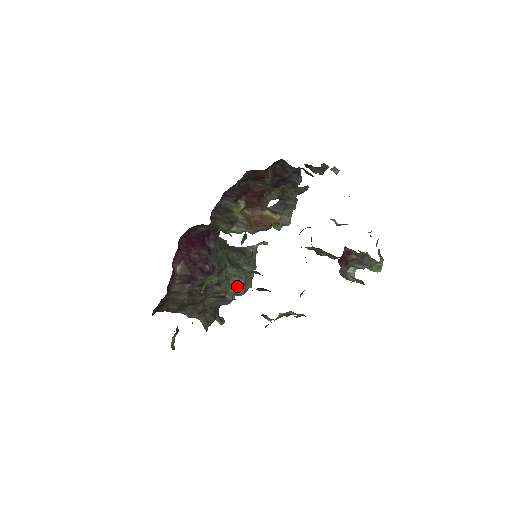
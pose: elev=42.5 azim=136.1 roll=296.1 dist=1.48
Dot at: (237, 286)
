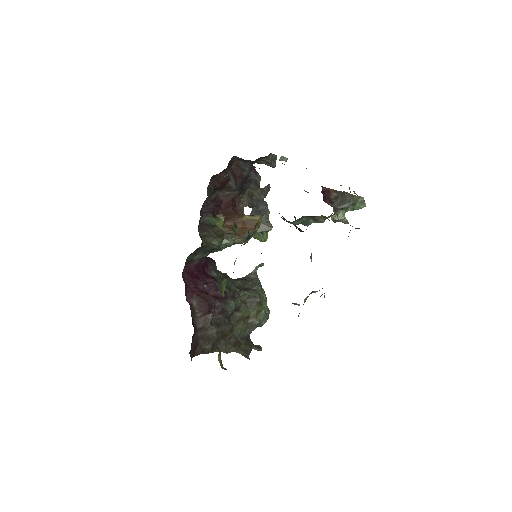
Dot at: (255, 306)
